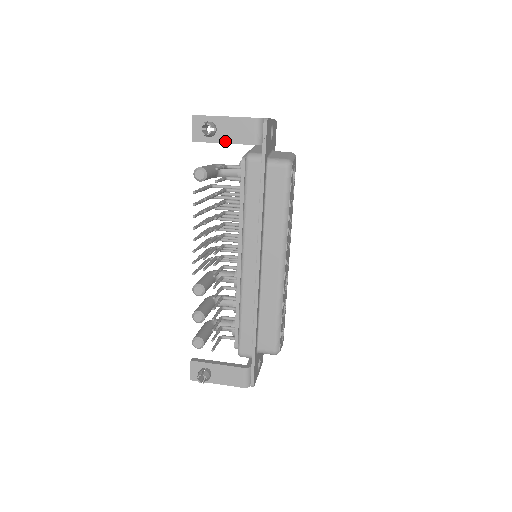
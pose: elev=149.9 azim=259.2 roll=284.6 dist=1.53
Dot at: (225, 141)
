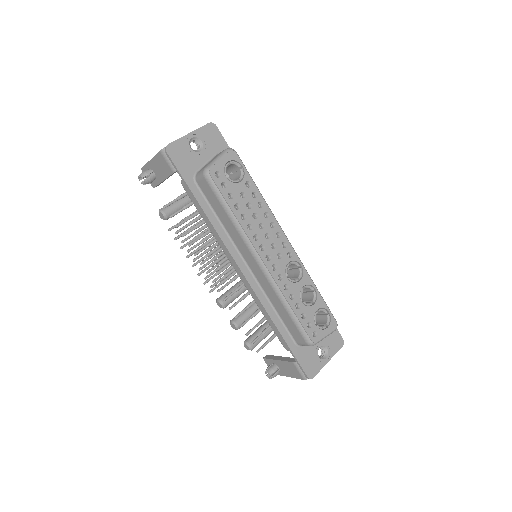
Dot at: (162, 179)
